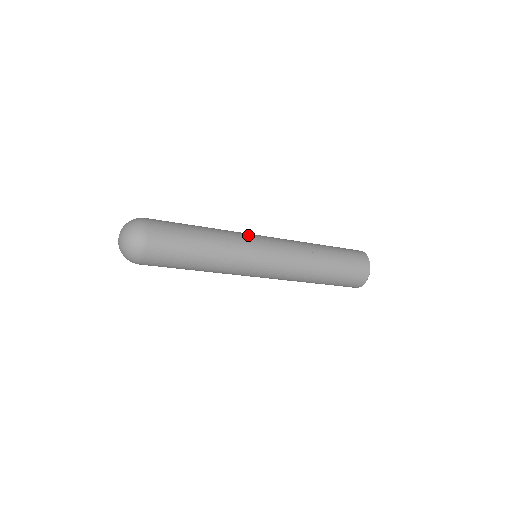
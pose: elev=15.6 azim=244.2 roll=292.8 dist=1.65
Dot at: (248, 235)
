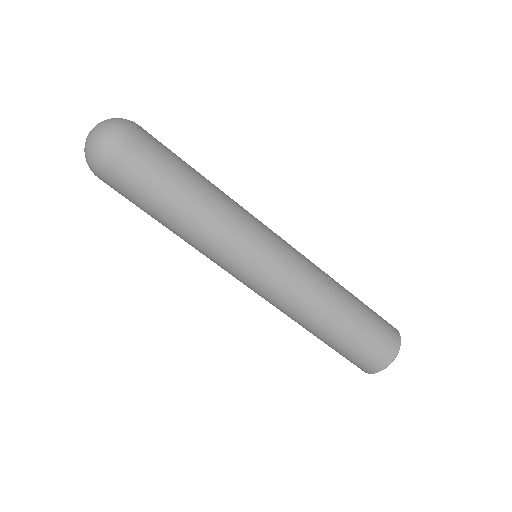
Dot at: (259, 221)
